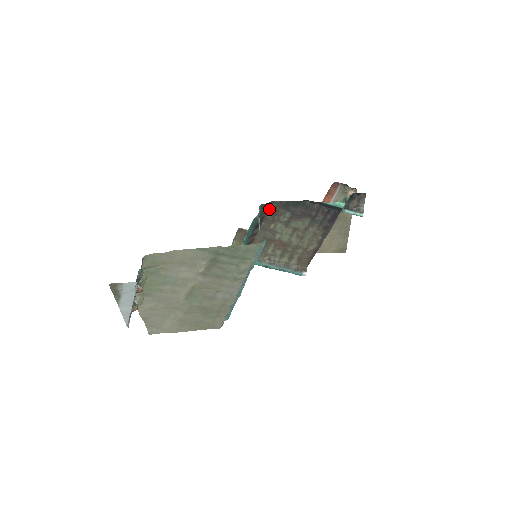
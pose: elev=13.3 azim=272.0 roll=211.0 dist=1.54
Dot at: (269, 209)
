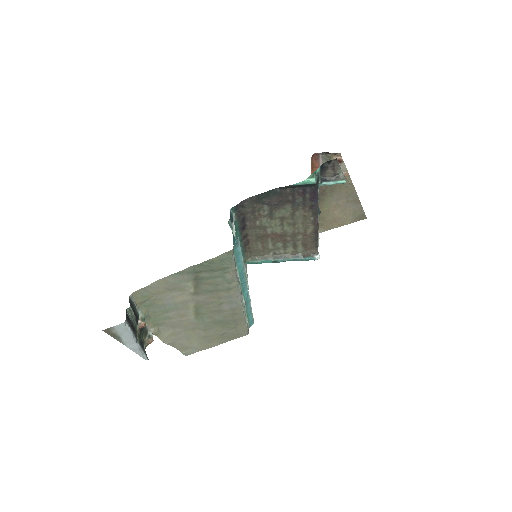
Dot at: (244, 209)
